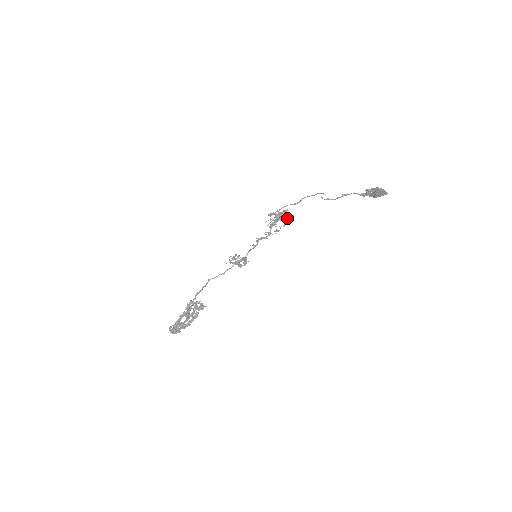
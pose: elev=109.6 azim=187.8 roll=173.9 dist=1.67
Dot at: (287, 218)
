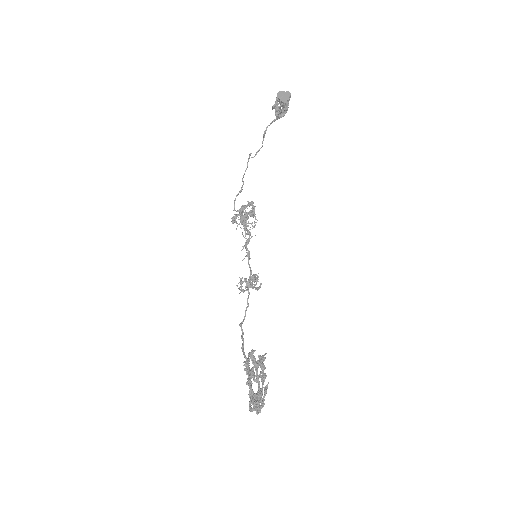
Dot at: (252, 213)
